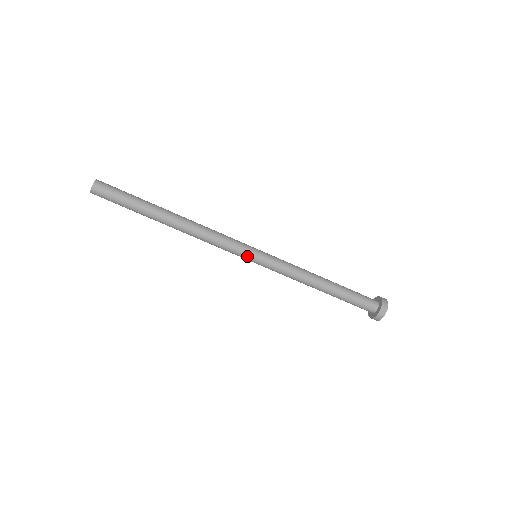
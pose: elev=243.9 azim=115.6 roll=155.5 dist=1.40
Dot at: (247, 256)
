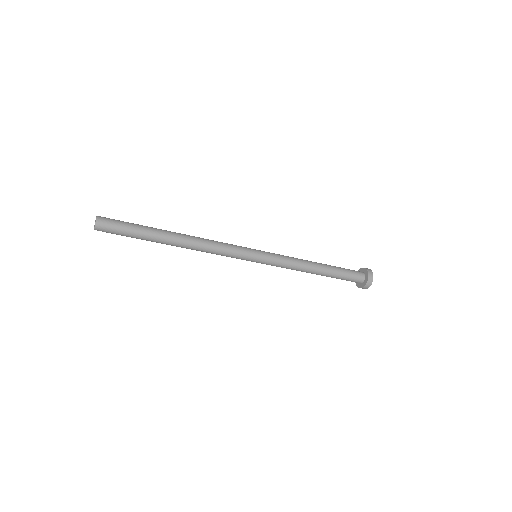
Dot at: (248, 260)
